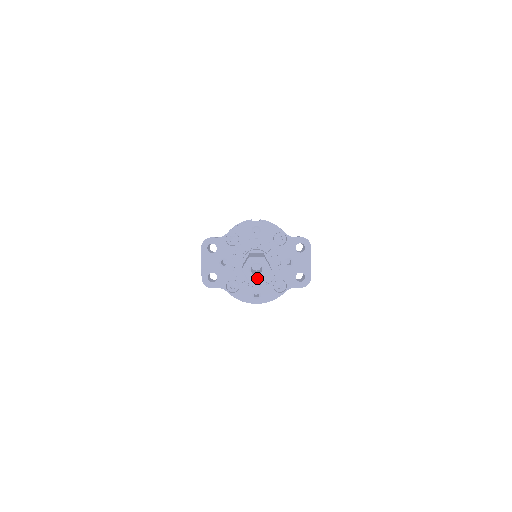
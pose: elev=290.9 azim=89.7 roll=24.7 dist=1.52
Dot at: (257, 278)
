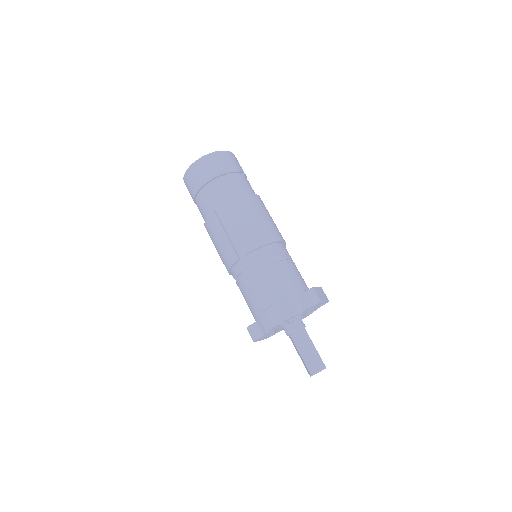
Dot at: occluded
